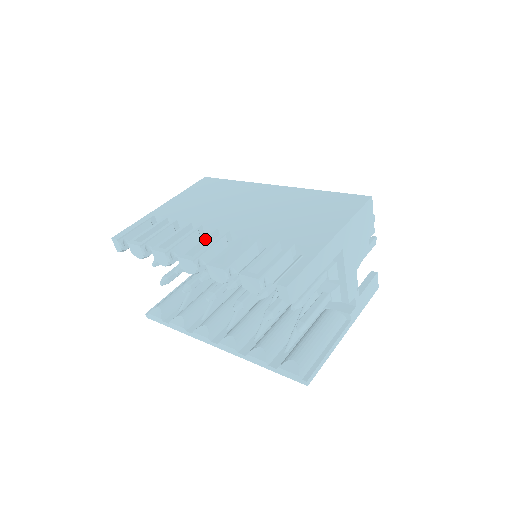
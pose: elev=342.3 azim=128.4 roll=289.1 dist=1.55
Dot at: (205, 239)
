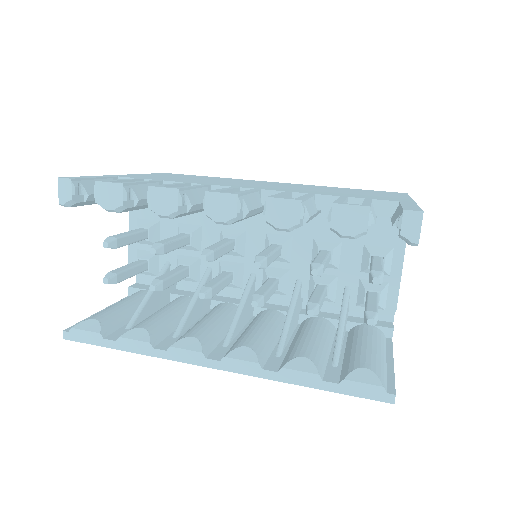
Dot at: (231, 190)
